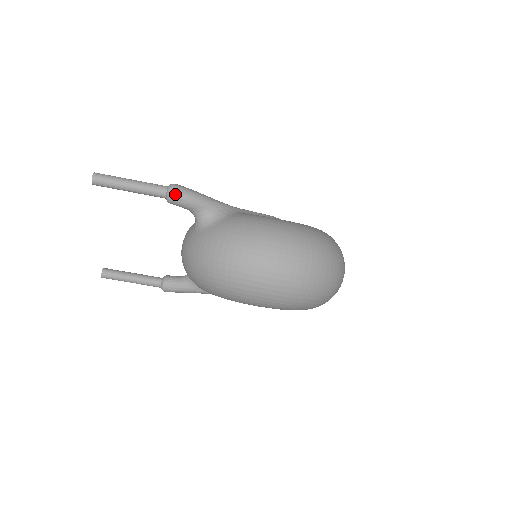
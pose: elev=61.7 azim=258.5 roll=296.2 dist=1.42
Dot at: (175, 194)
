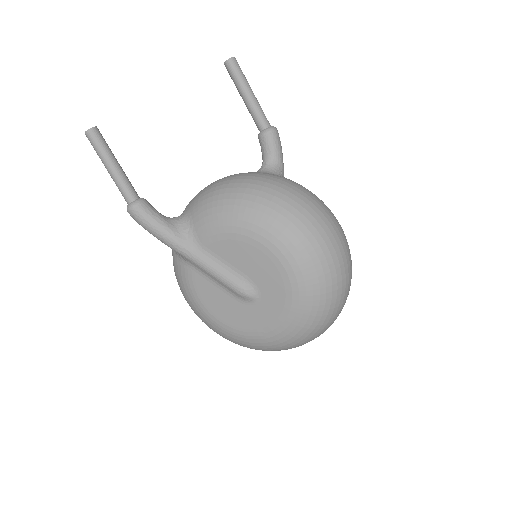
Dot at: (277, 133)
